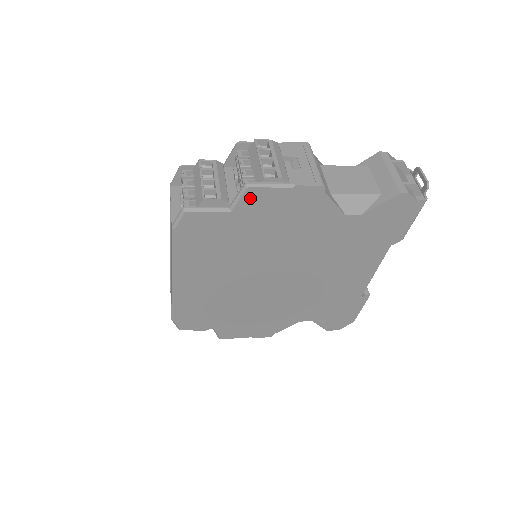
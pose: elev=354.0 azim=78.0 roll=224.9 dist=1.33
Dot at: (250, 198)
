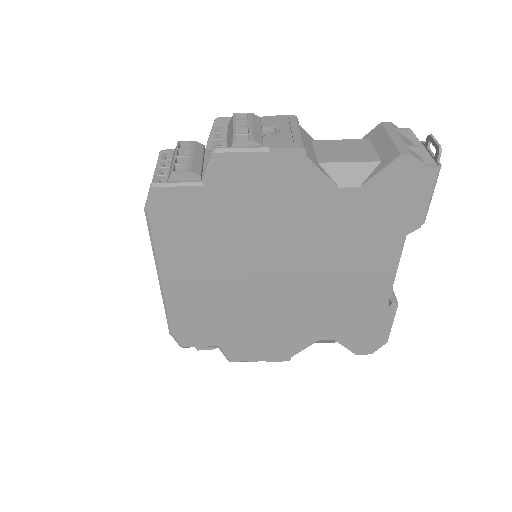
Dot at: (221, 167)
